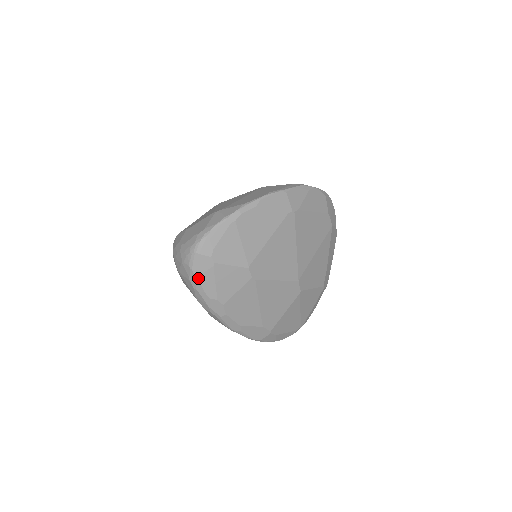
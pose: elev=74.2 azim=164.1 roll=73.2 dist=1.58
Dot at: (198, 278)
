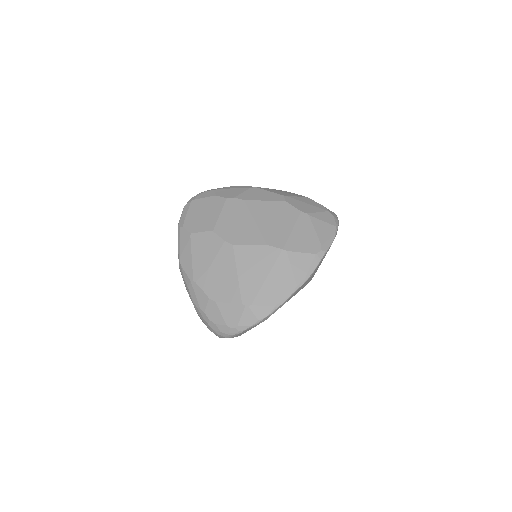
Dot at: occluded
